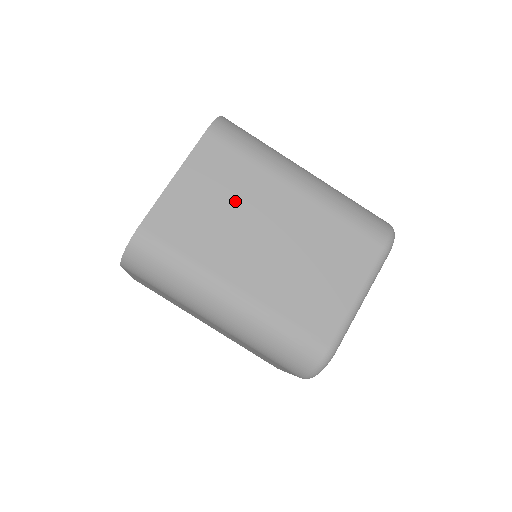
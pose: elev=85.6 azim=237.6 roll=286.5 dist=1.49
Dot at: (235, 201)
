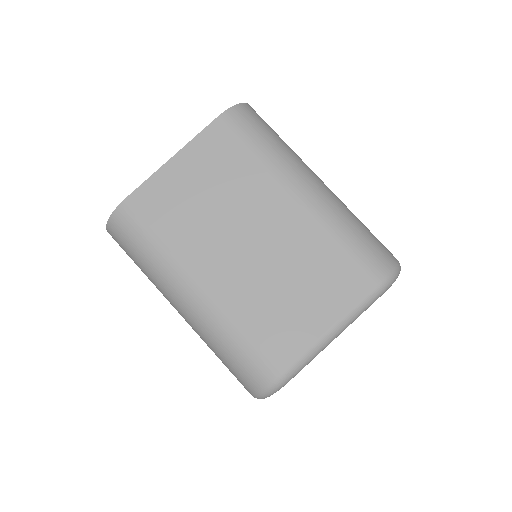
Dot at: (227, 196)
